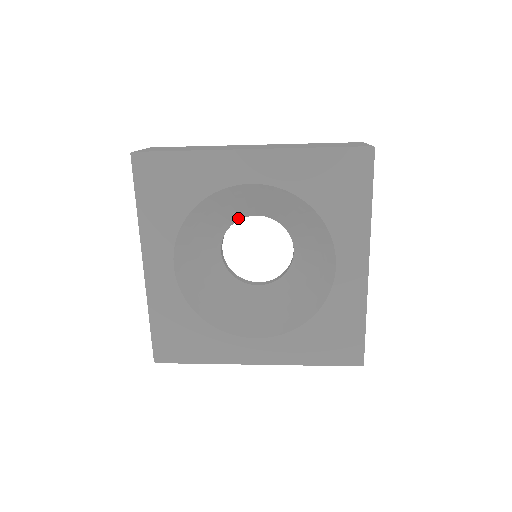
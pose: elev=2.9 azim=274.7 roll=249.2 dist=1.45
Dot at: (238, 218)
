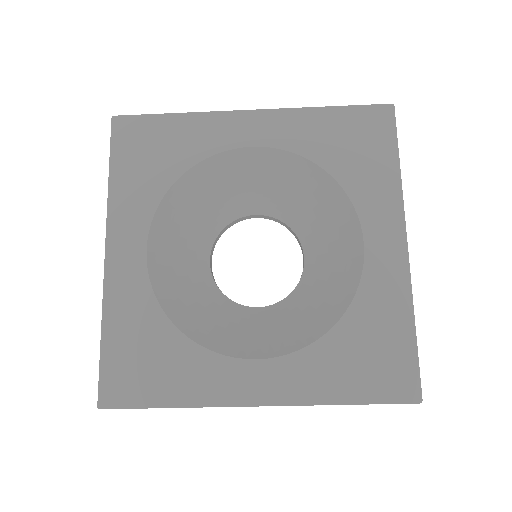
Dot at: (233, 217)
